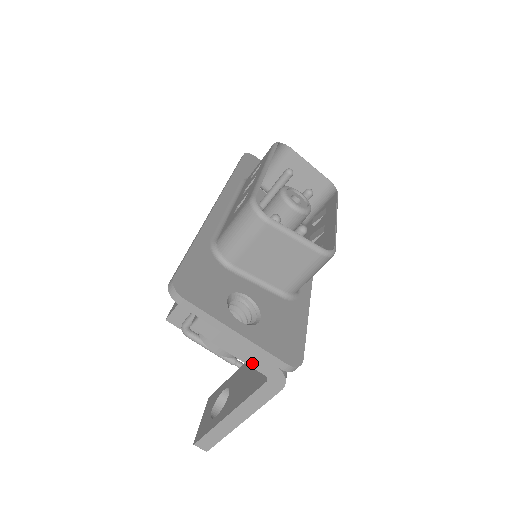
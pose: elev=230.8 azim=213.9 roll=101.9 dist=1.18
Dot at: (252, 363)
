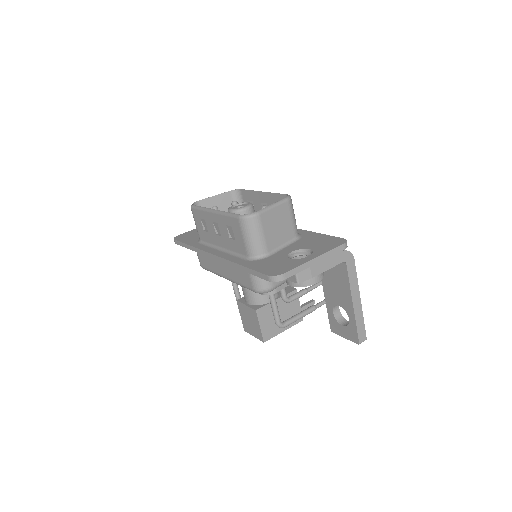
Dot at: (334, 264)
